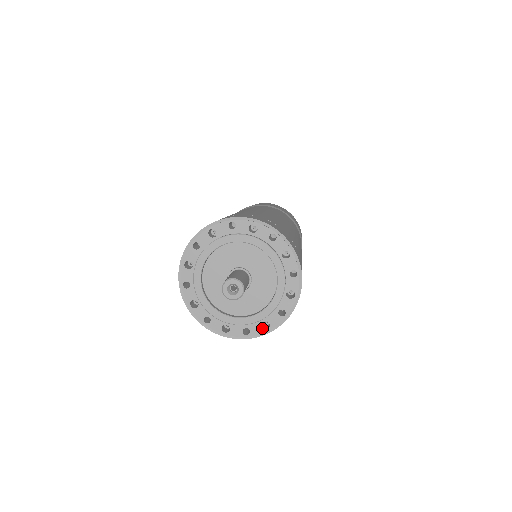
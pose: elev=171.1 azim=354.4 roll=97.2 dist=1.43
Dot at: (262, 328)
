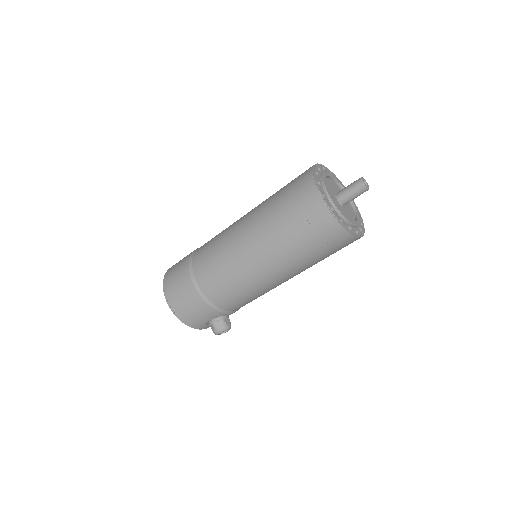
Dot at: (361, 231)
